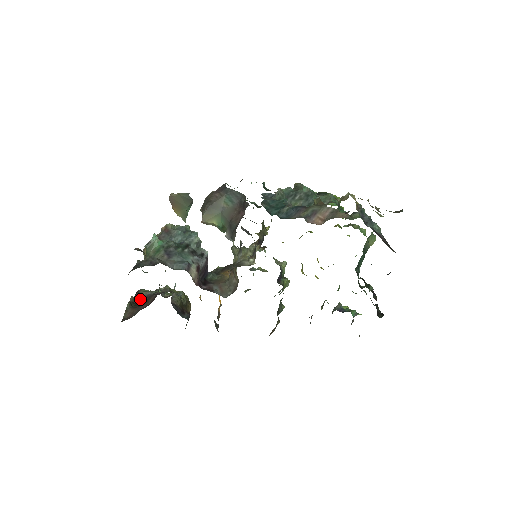
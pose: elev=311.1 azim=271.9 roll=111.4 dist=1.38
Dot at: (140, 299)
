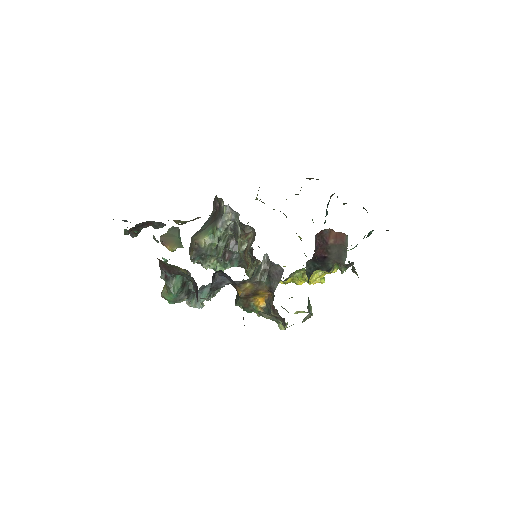
Dot at: occluded
